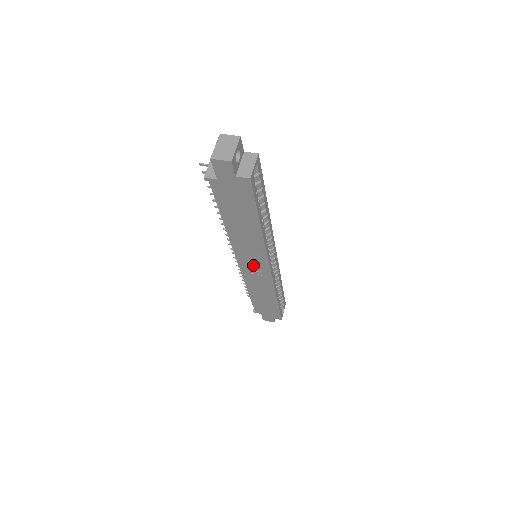
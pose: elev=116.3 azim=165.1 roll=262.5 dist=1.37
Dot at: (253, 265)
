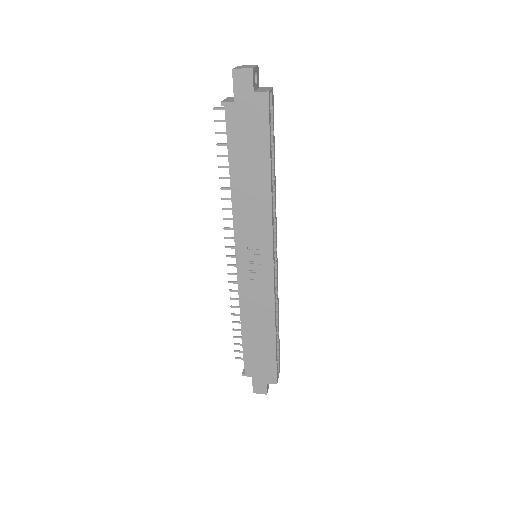
Dot at: (254, 260)
